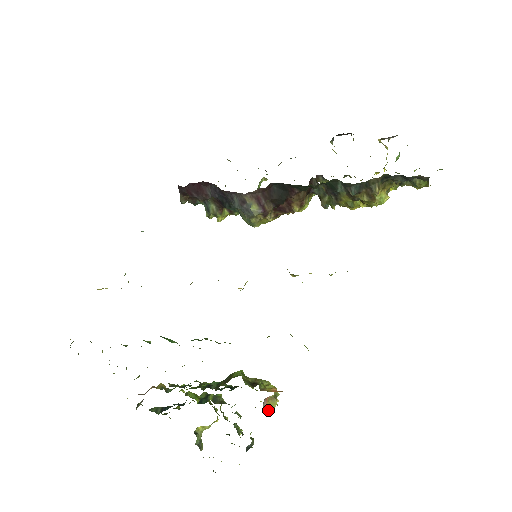
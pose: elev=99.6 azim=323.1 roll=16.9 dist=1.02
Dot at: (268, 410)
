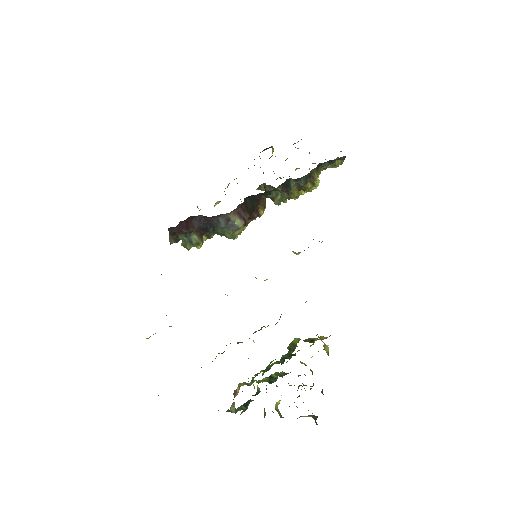
Dot at: (327, 354)
